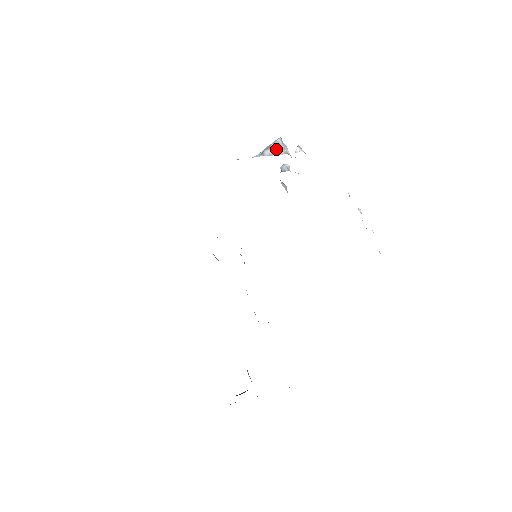
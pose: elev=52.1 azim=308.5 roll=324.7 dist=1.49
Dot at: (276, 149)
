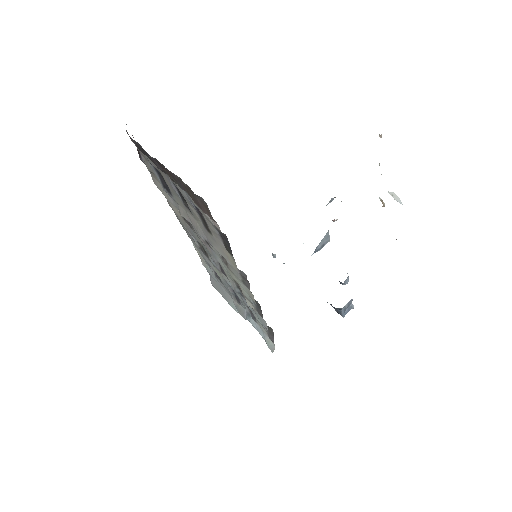
Dot at: occluded
